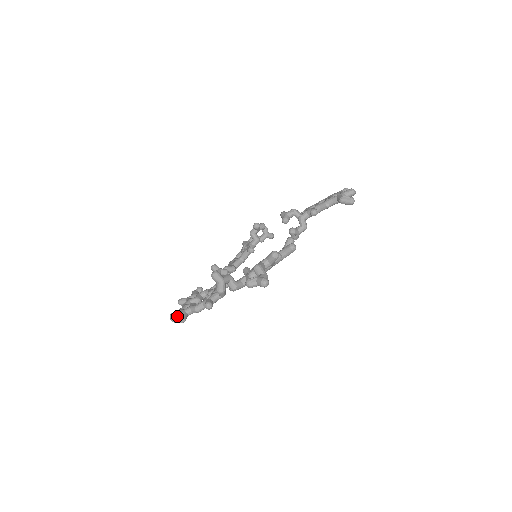
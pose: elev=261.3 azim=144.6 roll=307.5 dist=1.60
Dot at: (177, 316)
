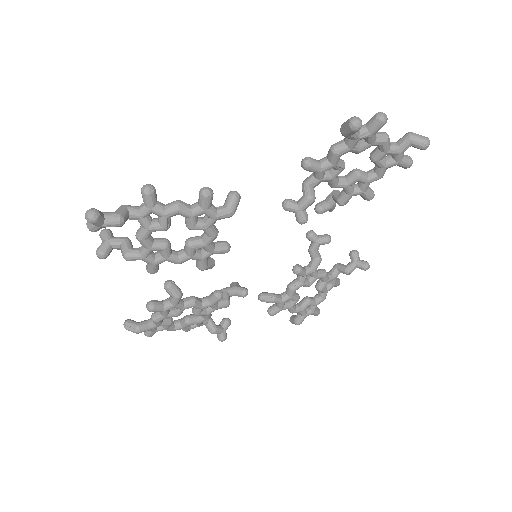
Dot at: (130, 321)
